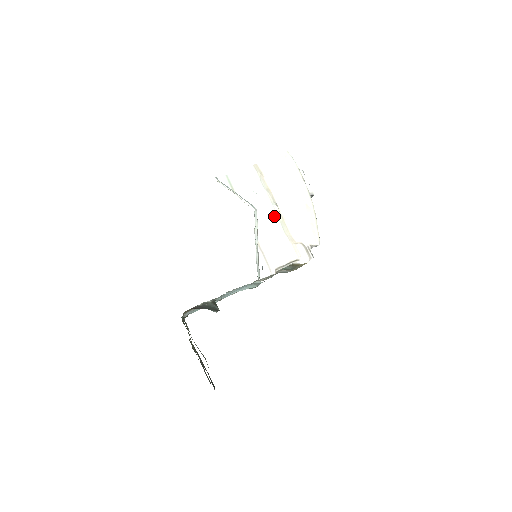
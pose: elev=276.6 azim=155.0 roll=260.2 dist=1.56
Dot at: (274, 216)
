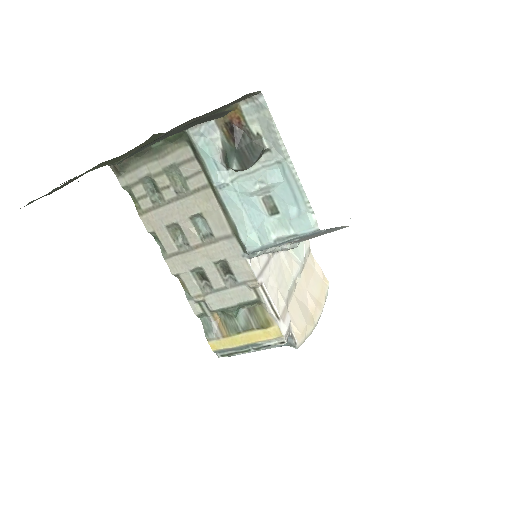
Dot at: (294, 275)
